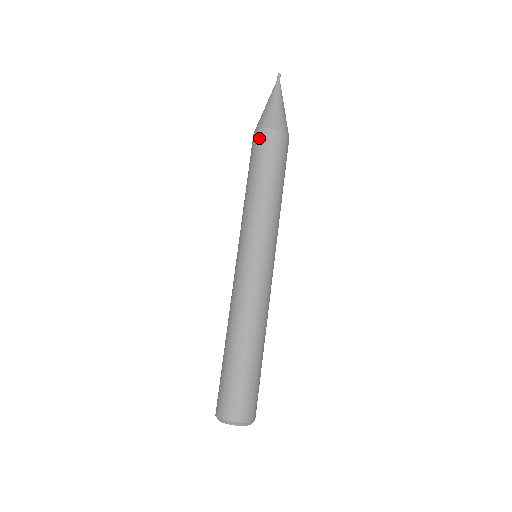
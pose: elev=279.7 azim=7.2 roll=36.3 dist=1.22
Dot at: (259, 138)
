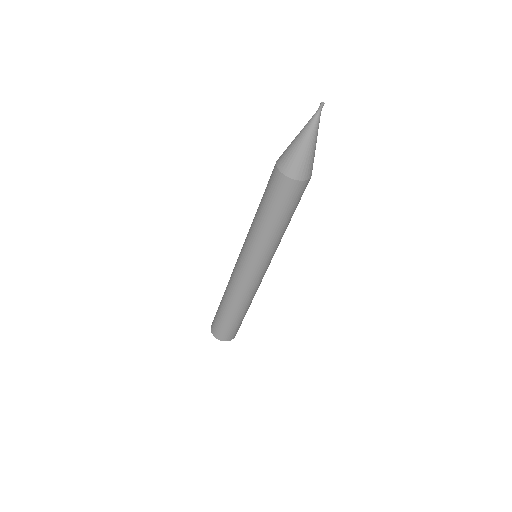
Dot at: (280, 183)
